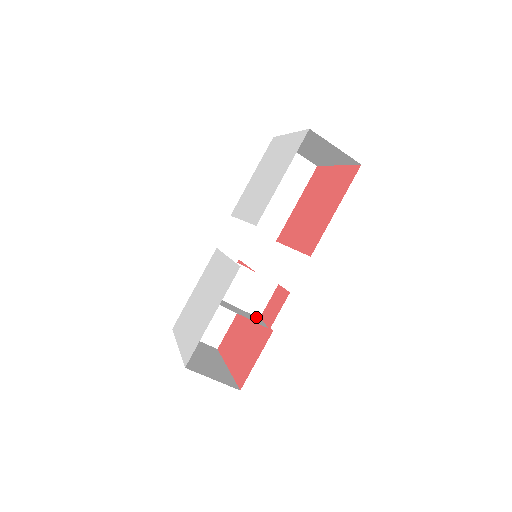
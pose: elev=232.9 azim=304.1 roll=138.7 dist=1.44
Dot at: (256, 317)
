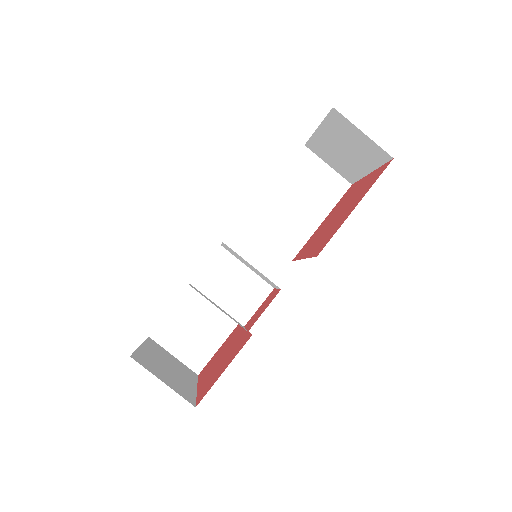
Dot at: (239, 323)
